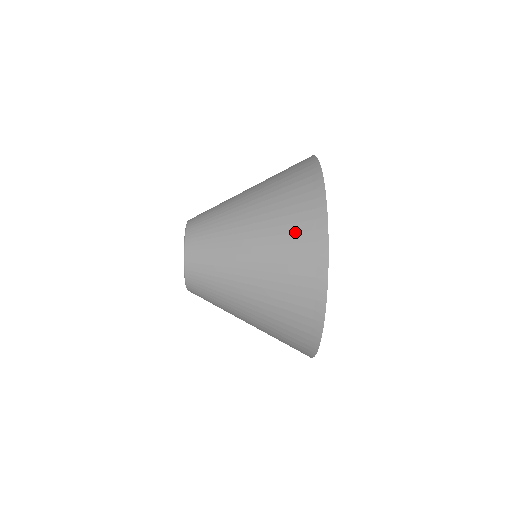
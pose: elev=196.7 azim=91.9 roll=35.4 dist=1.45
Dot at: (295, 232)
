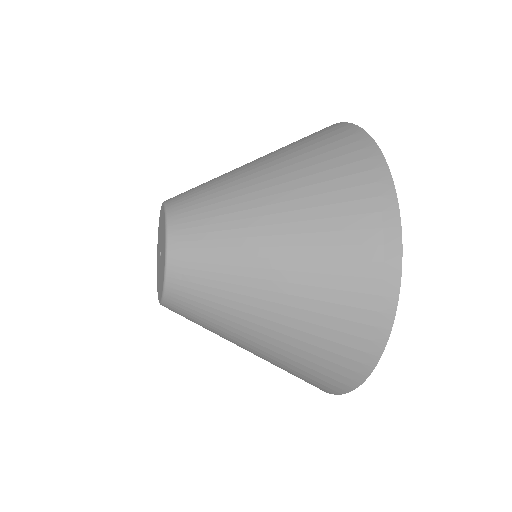
Dot at: (350, 259)
